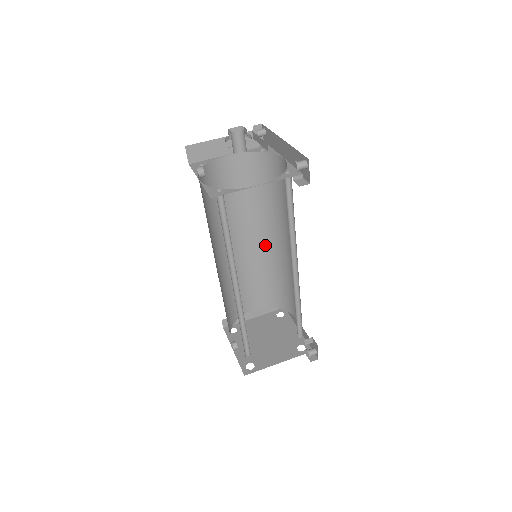
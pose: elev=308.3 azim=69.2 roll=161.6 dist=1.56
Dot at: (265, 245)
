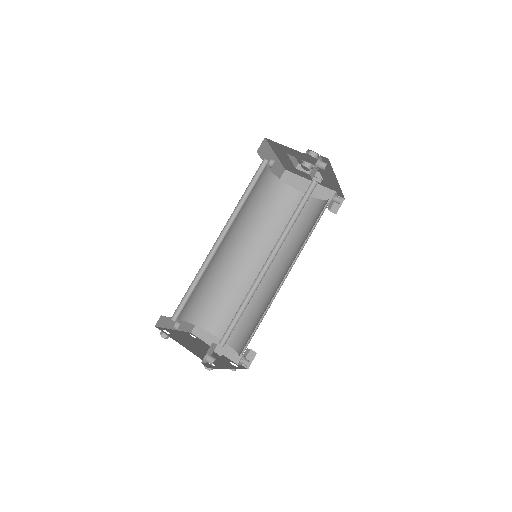
Dot at: (275, 281)
